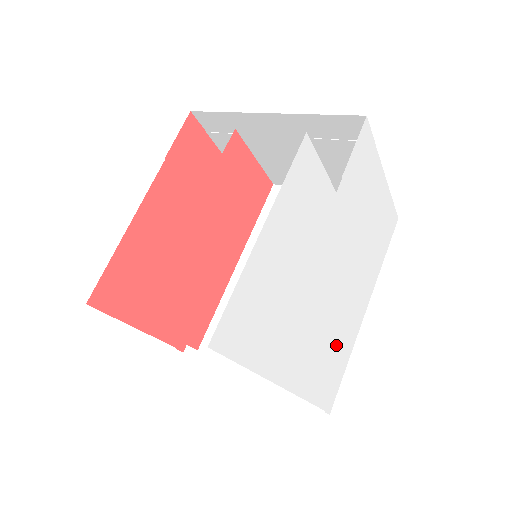
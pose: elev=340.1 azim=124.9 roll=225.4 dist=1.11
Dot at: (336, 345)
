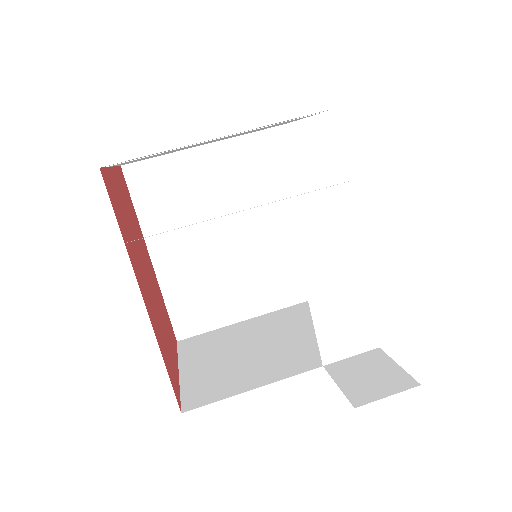
Dot at: occluded
